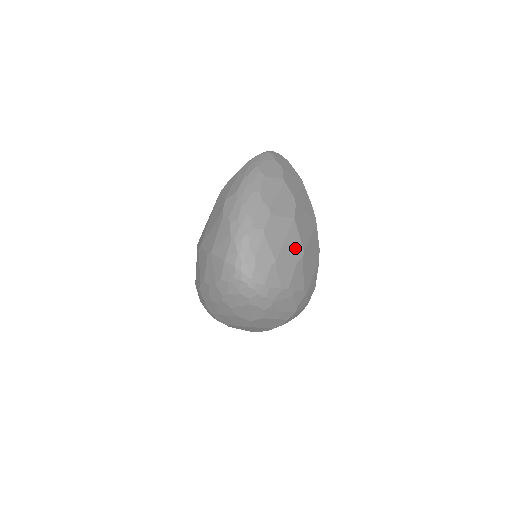
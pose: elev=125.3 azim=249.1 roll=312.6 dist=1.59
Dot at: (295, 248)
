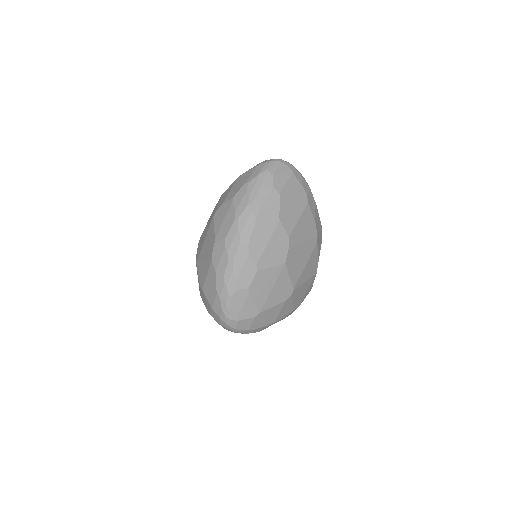
Dot at: (283, 291)
